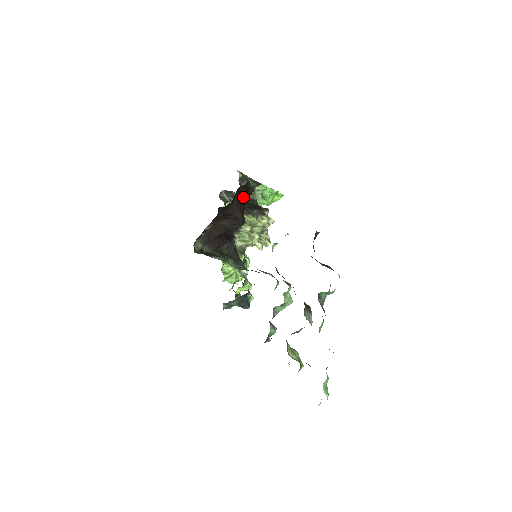
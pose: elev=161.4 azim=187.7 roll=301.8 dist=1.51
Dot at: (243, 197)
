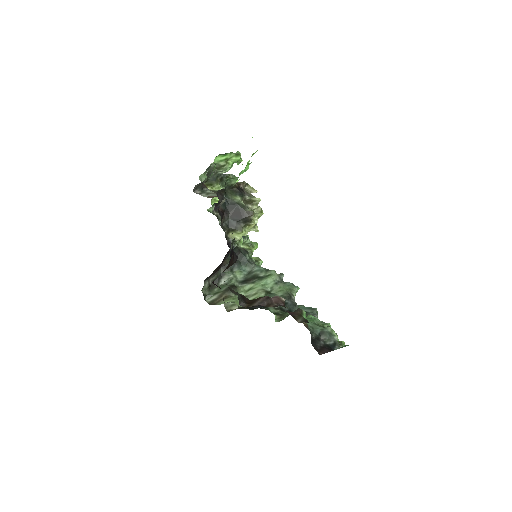
Dot at: (230, 259)
